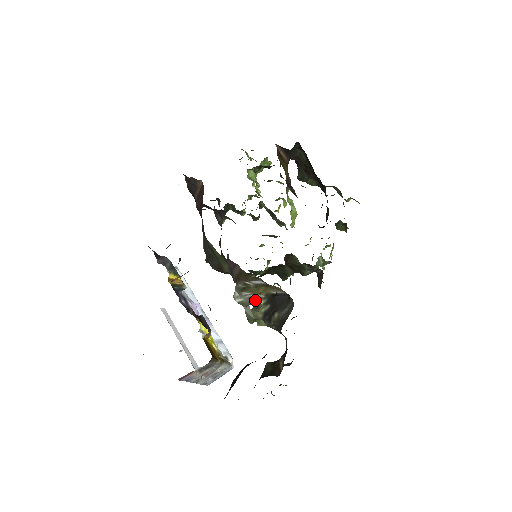
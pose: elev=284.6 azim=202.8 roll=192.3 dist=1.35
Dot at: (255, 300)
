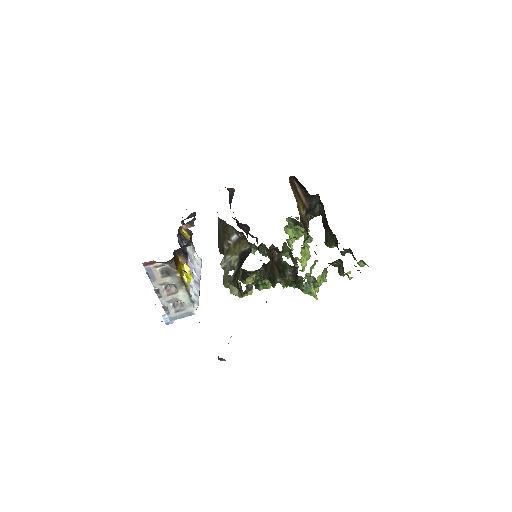
Dot at: (233, 264)
